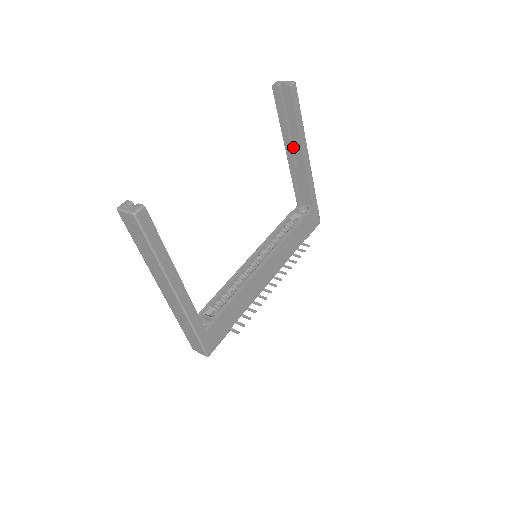
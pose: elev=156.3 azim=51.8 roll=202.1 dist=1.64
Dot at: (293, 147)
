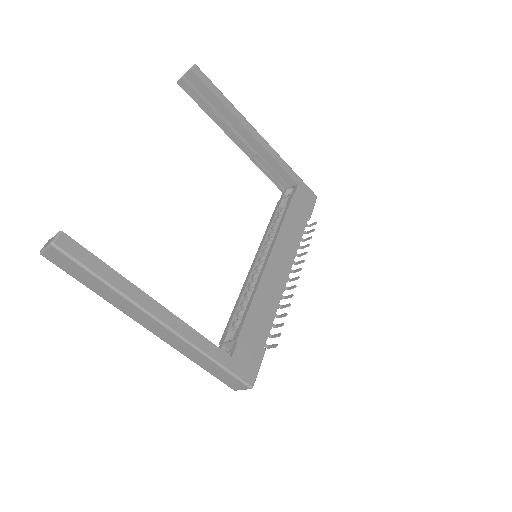
Dot at: (237, 133)
